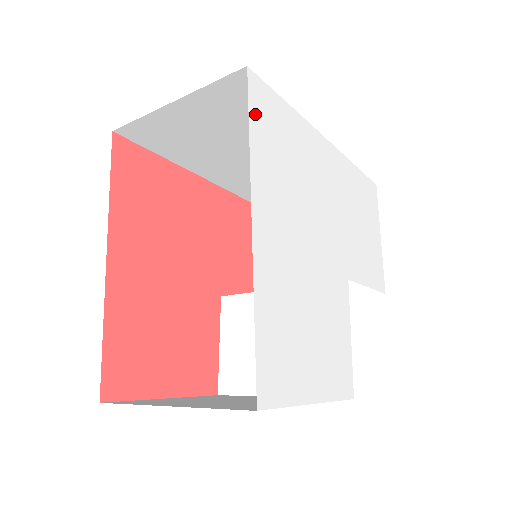
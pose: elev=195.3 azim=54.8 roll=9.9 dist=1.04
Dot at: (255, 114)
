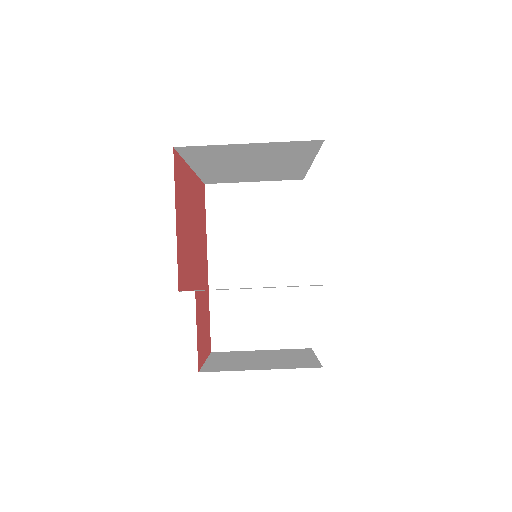
Dot at: occluded
